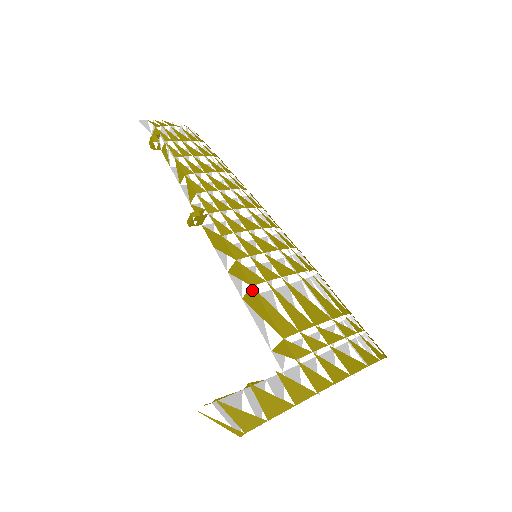
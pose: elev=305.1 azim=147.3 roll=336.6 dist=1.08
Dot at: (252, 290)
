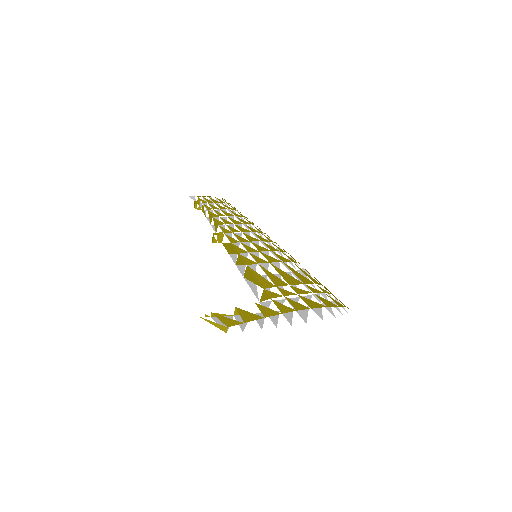
Dot at: (247, 268)
